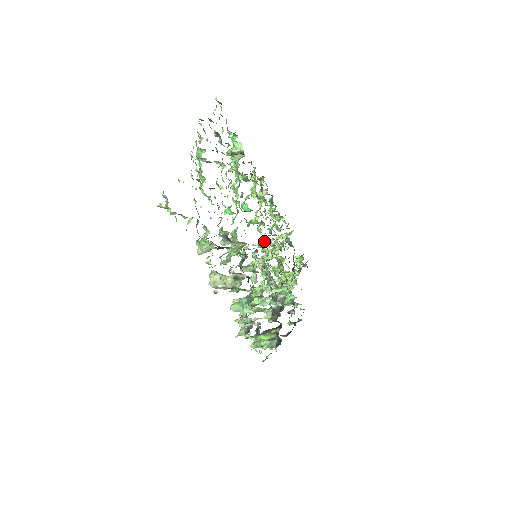
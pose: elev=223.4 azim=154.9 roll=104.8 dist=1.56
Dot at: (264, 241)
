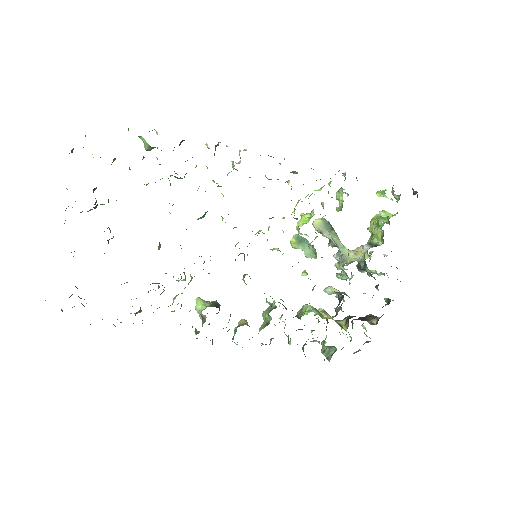
Dot at: occluded
